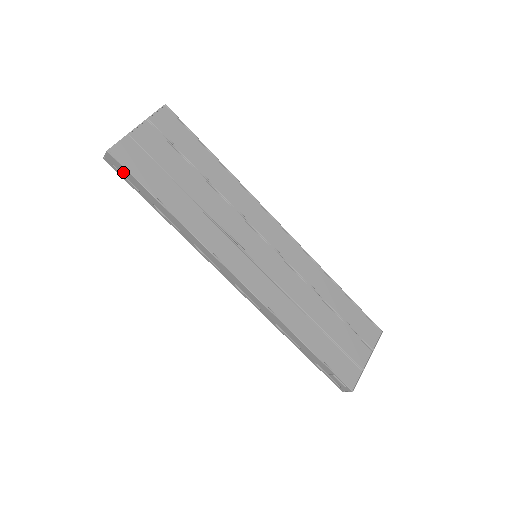
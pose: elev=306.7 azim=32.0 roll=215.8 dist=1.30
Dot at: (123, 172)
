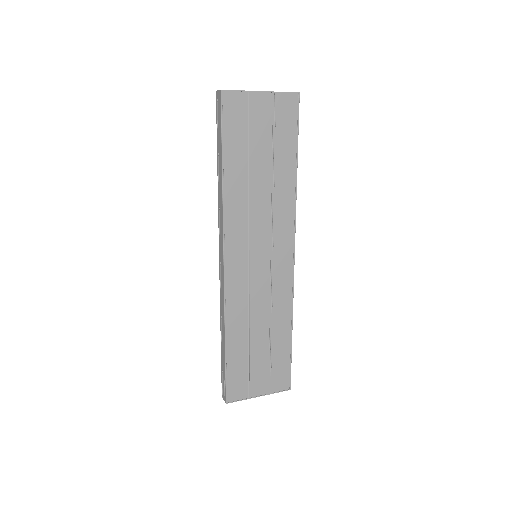
Dot at: (219, 114)
